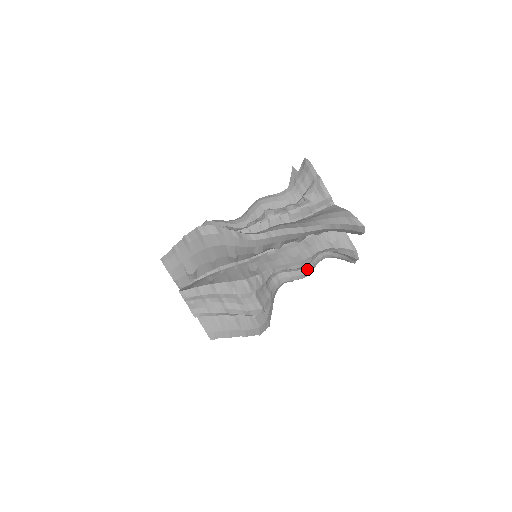
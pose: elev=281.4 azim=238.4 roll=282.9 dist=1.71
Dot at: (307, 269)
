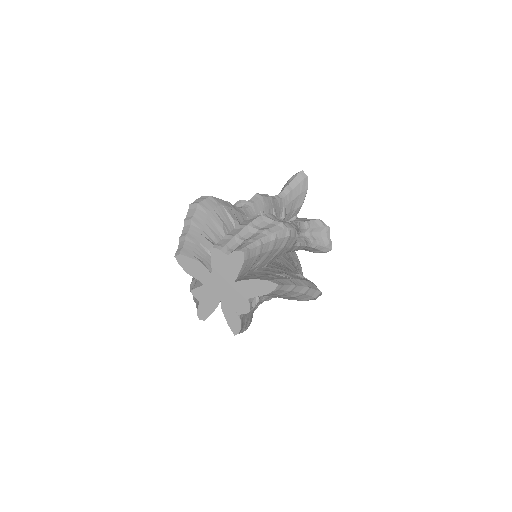
Dot at: occluded
